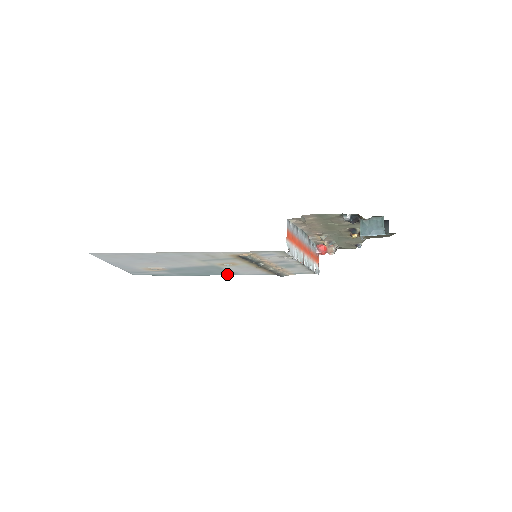
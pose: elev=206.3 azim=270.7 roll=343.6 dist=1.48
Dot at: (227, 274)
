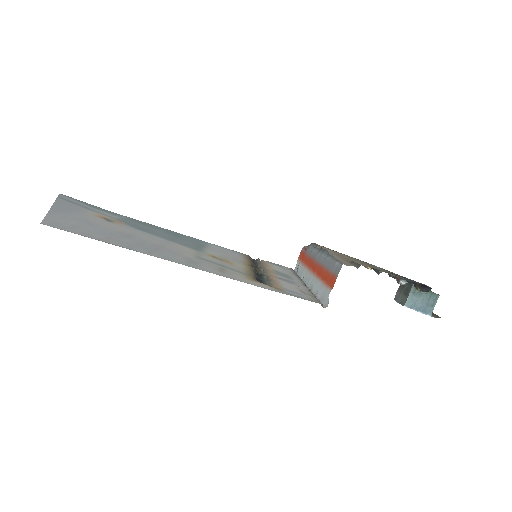
Dot at: (192, 238)
